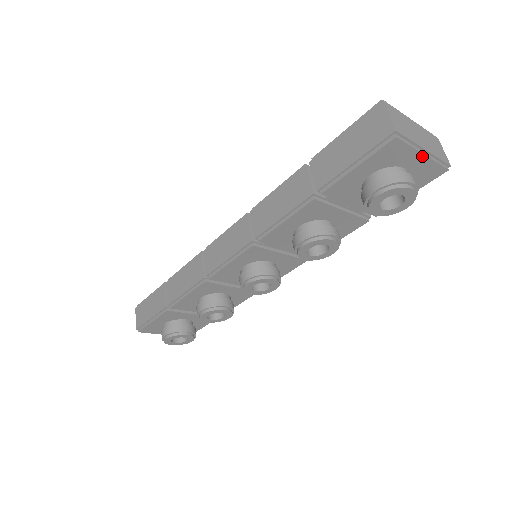
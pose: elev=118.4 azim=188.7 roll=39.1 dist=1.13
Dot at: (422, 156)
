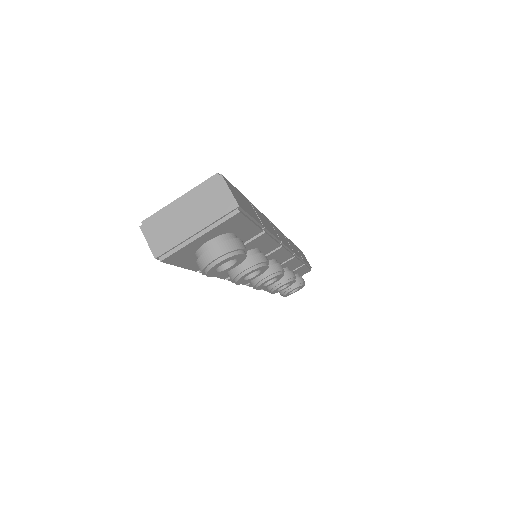
Dot at: (200, 237)
